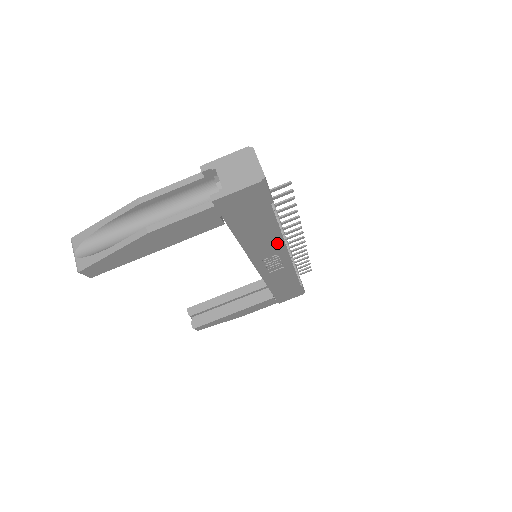
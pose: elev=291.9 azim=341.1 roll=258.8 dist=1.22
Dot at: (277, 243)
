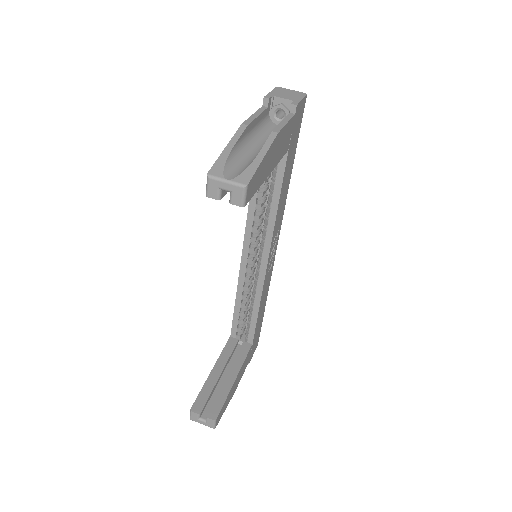
Dot at: (283, 210)
